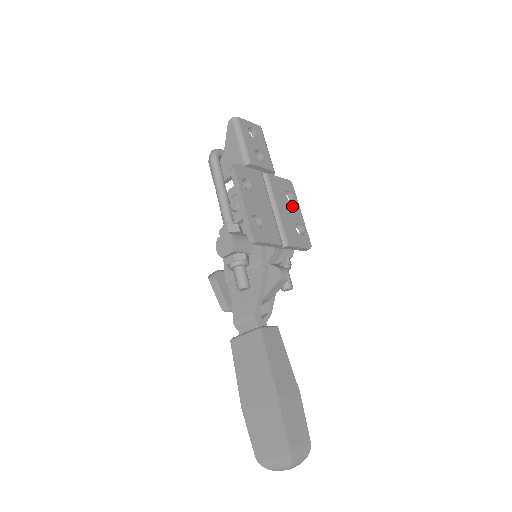
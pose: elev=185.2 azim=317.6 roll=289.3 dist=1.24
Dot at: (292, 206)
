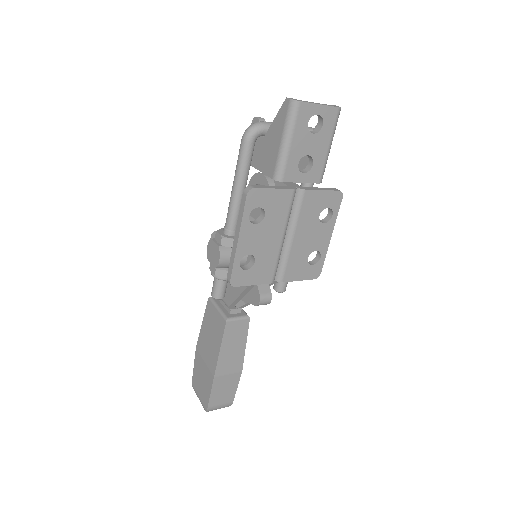
Dot at: (321, 229)
